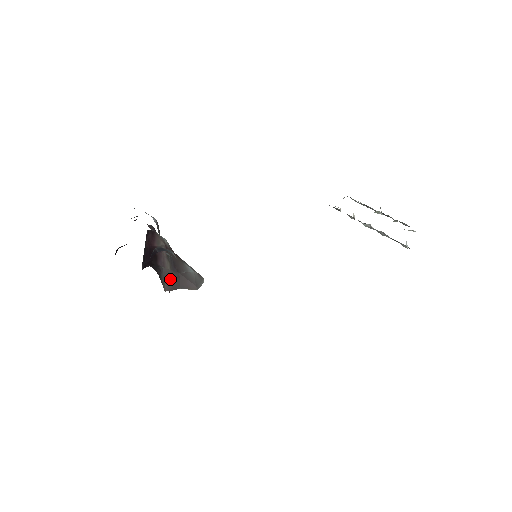
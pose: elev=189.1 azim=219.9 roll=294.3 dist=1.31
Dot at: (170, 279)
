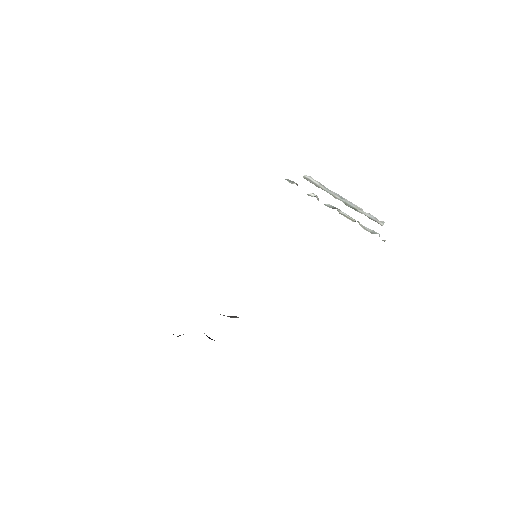
Dot at: occluded
